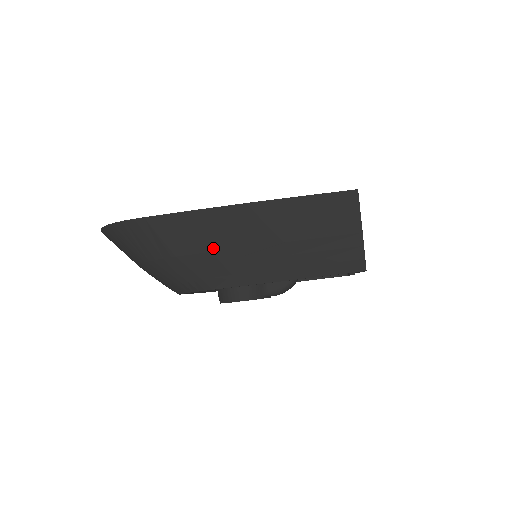
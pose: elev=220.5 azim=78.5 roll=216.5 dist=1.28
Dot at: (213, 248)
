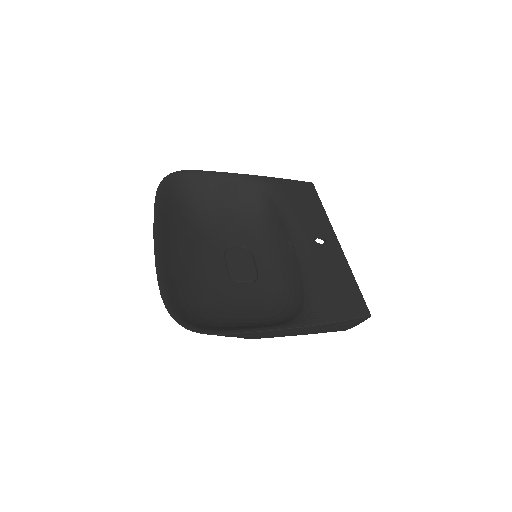
Dot at: occluded
